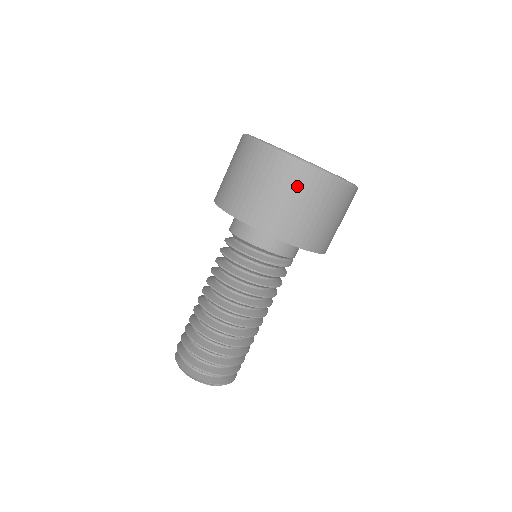
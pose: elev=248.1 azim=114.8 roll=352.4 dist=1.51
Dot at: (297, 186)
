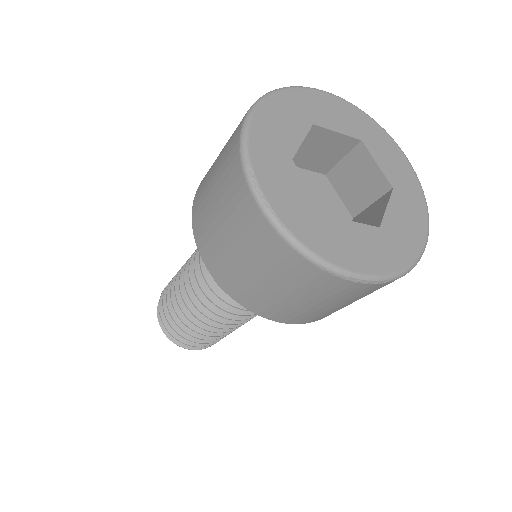
Dot at: (279, 270)
